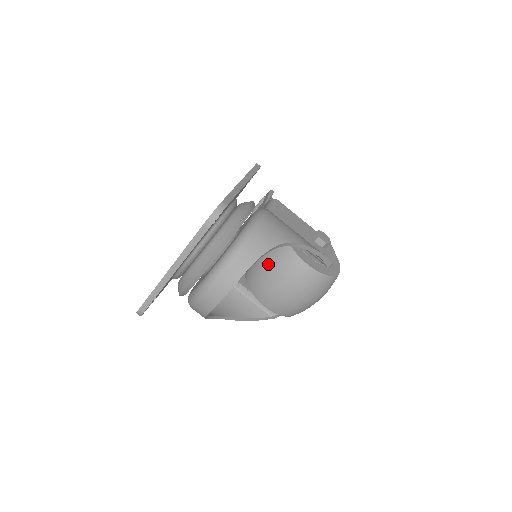
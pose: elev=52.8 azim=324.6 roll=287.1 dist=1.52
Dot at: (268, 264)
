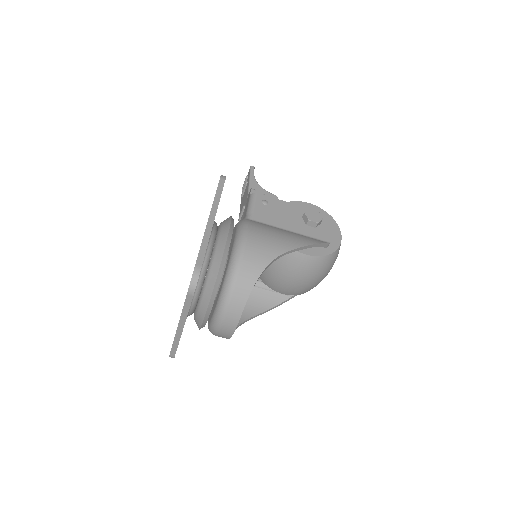
Dot at: occluded
